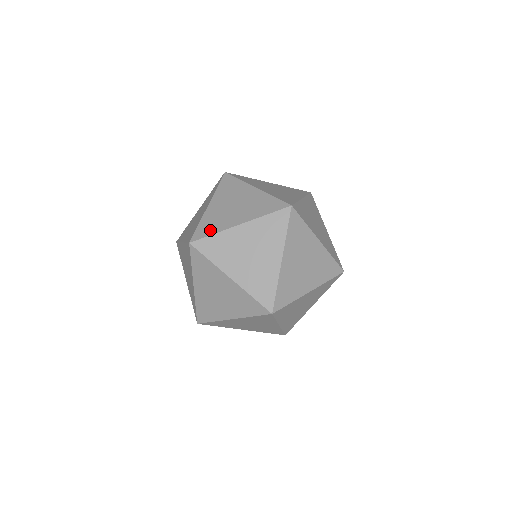
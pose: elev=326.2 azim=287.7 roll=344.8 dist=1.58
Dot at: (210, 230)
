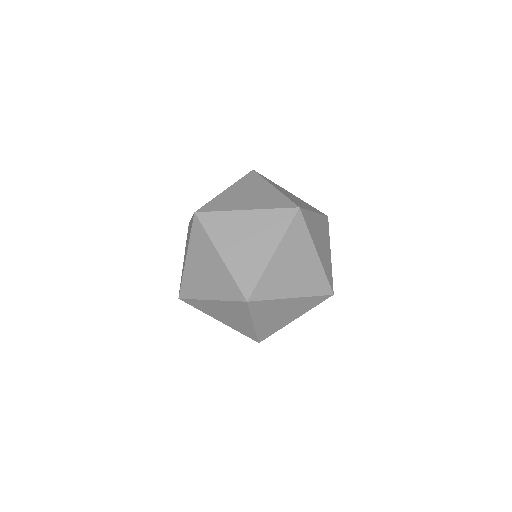
Dot at: (252, 277)
